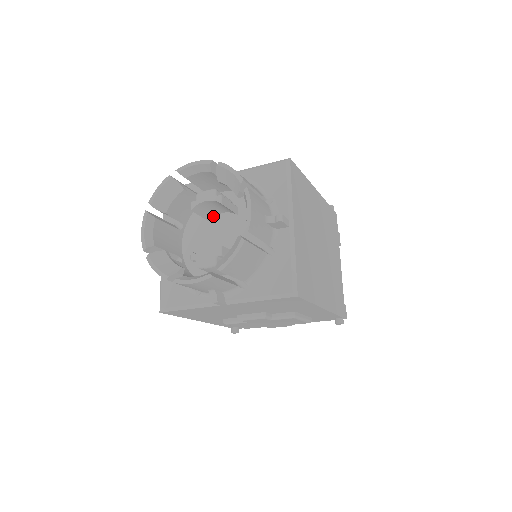
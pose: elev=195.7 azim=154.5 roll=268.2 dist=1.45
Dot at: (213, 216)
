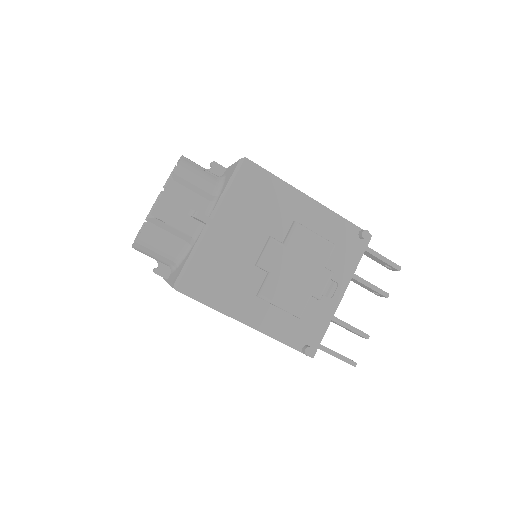
Dot at: occluded
